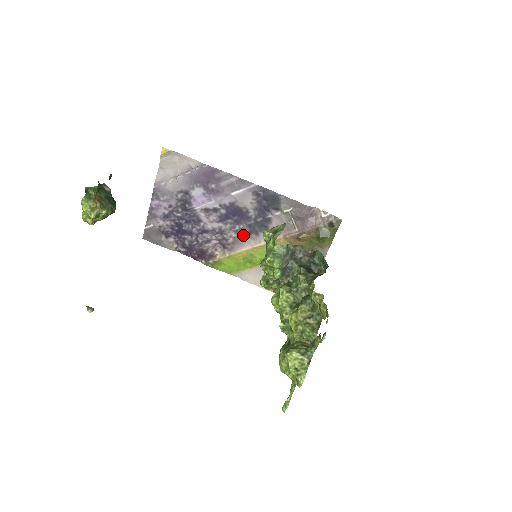
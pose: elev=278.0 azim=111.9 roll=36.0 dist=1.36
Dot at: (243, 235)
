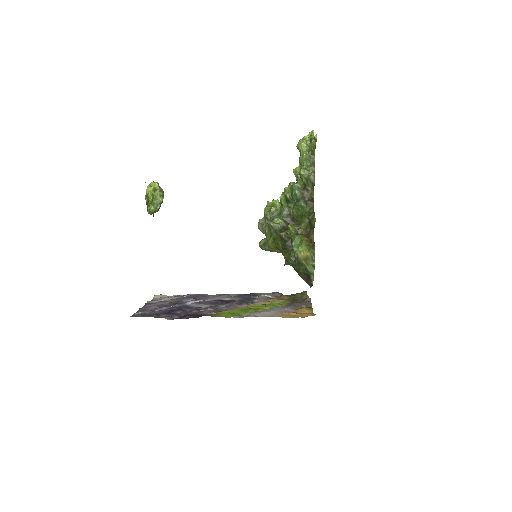
Dot at: (235, 306)
